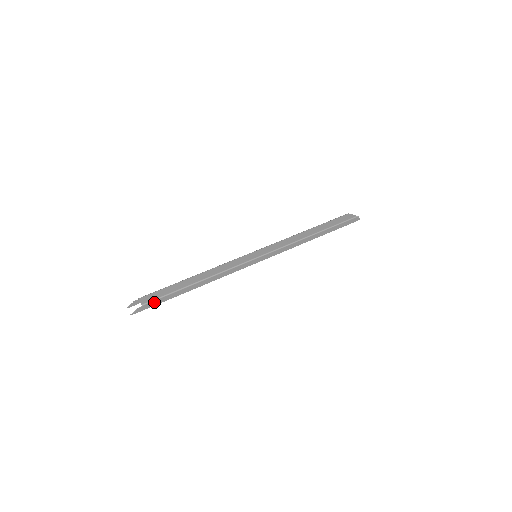
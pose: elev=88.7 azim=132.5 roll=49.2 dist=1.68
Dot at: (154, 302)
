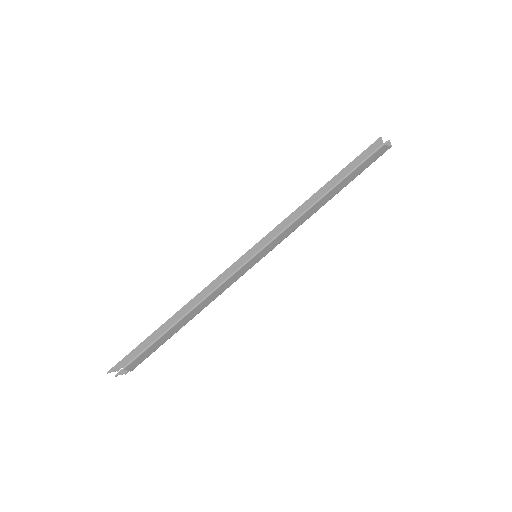
Dot at: (142, 359)
